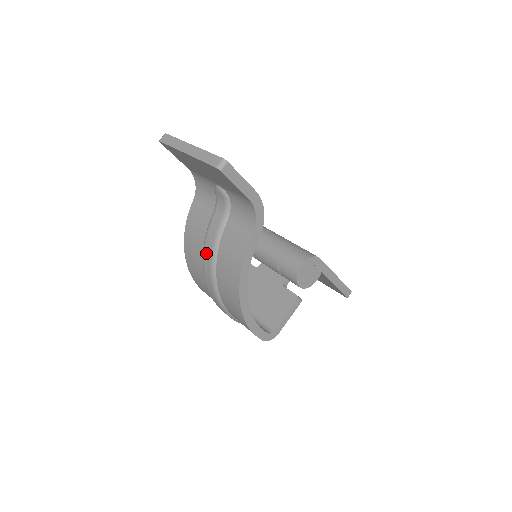
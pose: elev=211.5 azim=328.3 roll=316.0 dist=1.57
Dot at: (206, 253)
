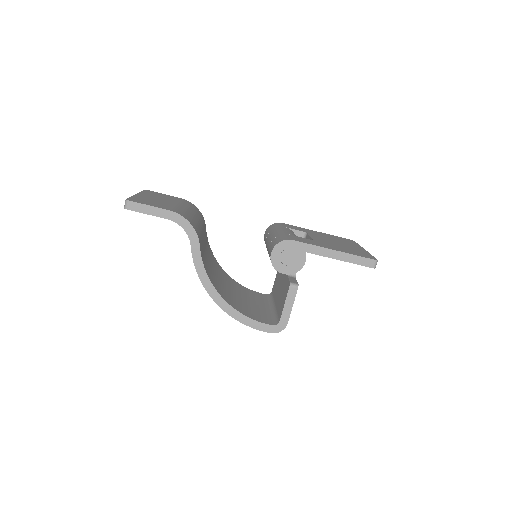
Dot at: occluded
